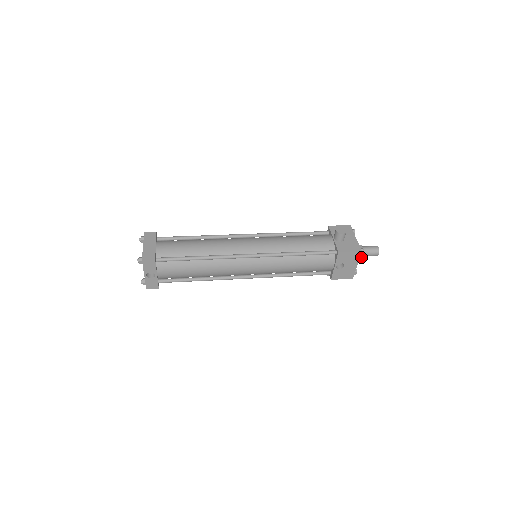
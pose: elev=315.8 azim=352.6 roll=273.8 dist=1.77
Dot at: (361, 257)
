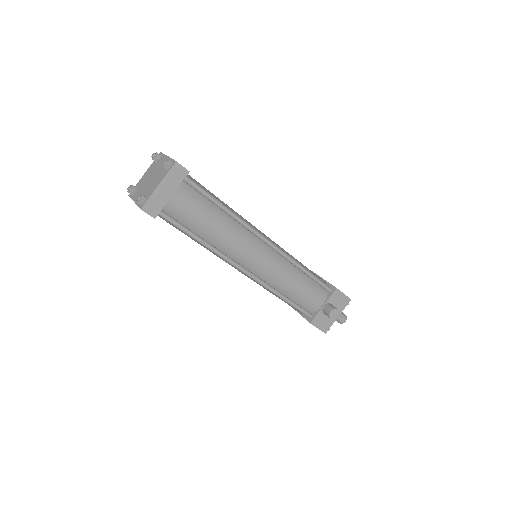
Dot at: occluded
